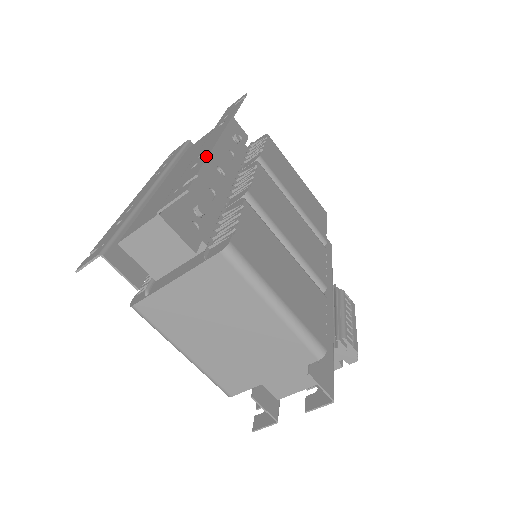
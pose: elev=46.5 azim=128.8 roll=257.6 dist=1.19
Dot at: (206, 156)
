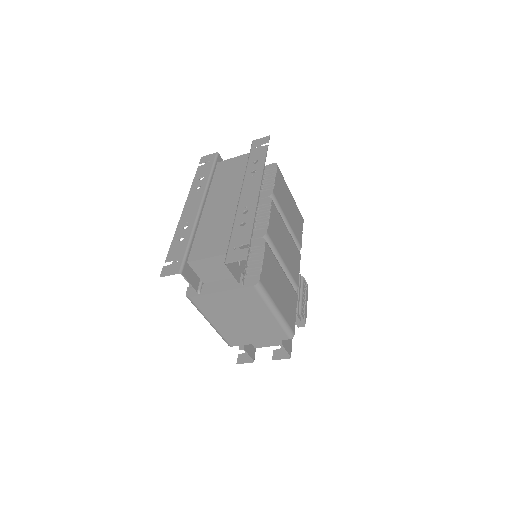
Dot at: (252, 221)
